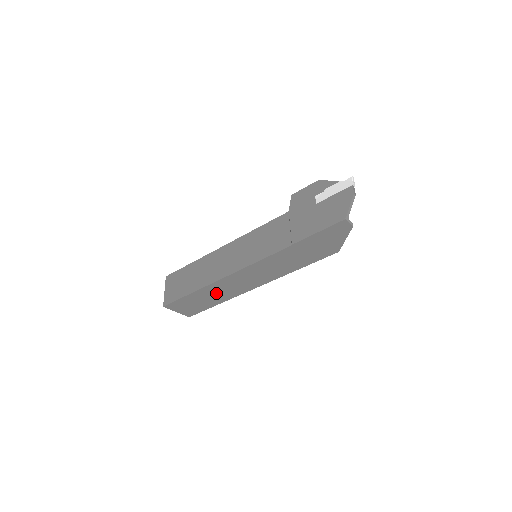
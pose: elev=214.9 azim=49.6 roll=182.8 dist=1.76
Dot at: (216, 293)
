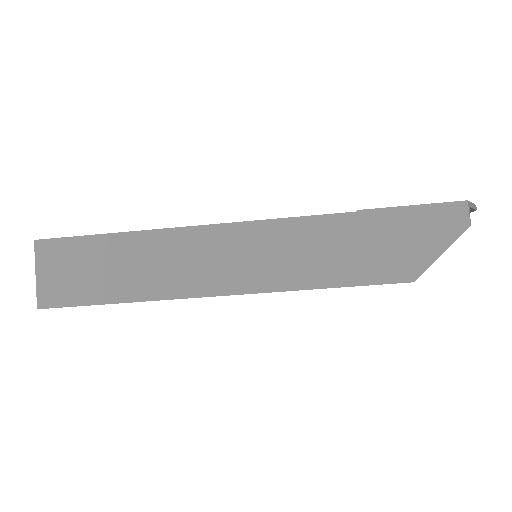
Dot at: (148, 263)
